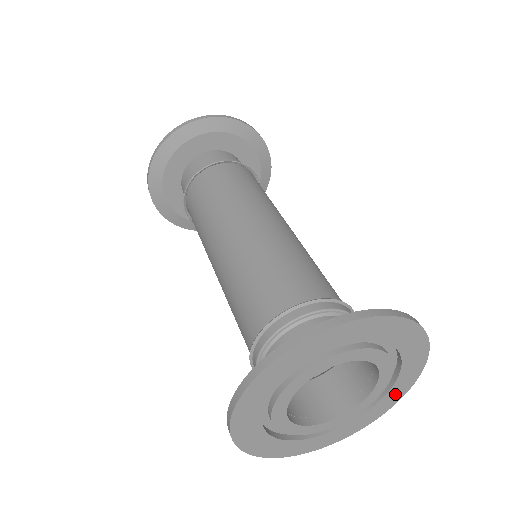
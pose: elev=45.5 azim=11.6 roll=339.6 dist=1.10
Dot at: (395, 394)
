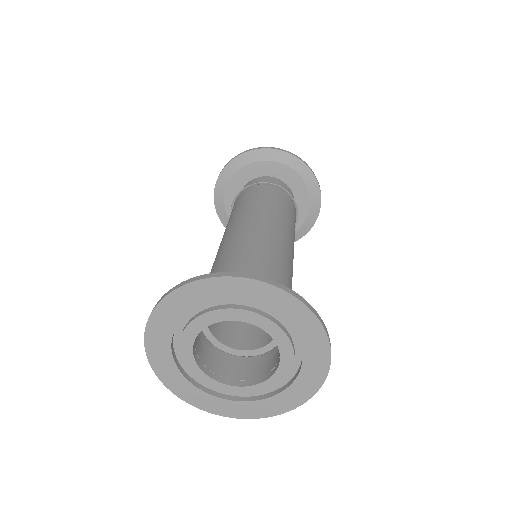
Dot at: (314, 344)
